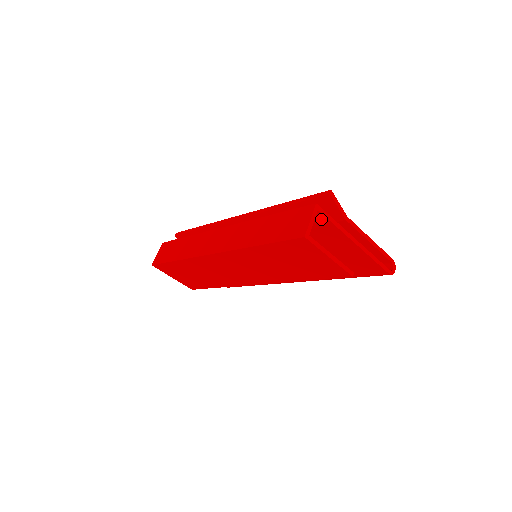
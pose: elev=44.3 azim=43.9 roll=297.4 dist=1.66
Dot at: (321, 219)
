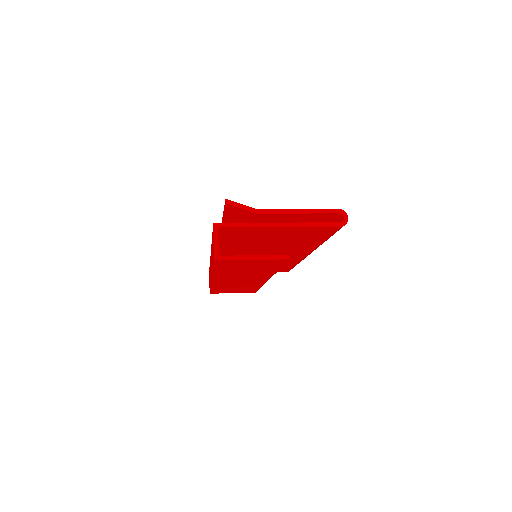
Dot at: (231, 229)
